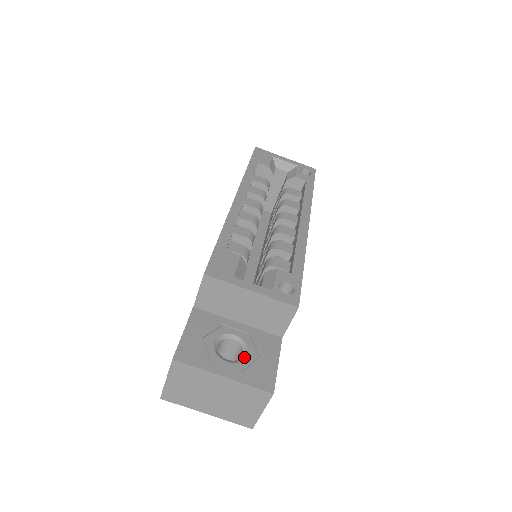
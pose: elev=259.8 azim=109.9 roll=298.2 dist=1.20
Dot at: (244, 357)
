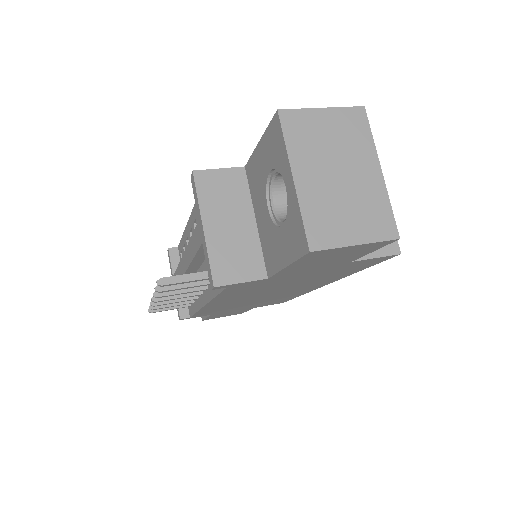
Dot at: occluded
